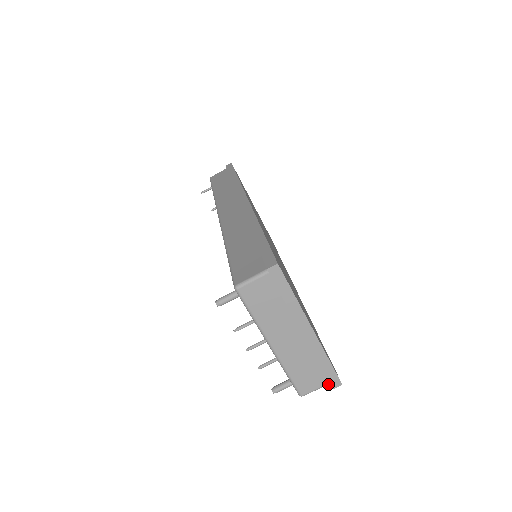
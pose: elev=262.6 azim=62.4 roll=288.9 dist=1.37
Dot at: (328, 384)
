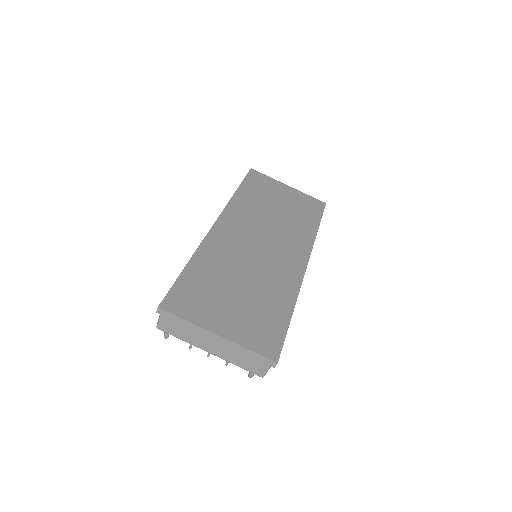
Dot at: (271, 364)
